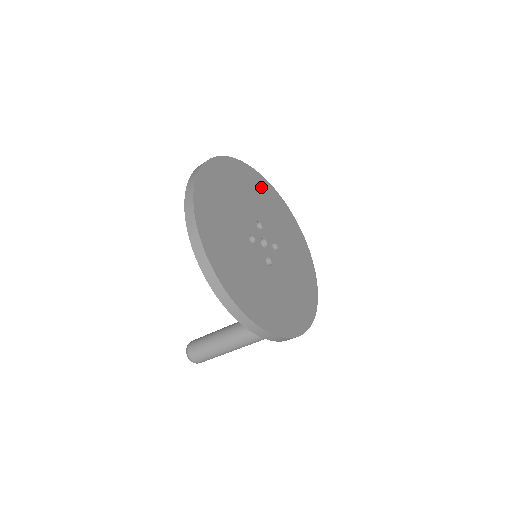
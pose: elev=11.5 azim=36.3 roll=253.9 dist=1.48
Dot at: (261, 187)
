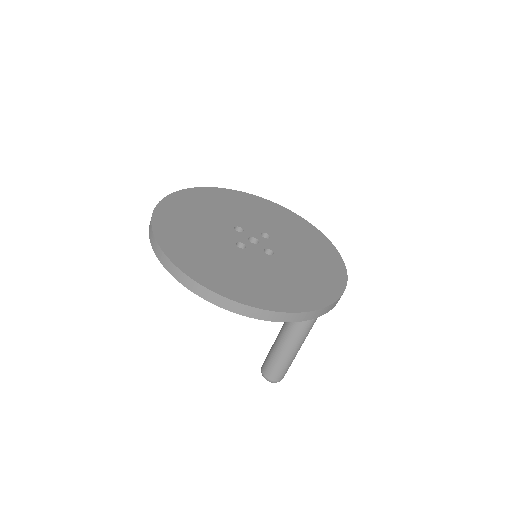
Dot at: (216, 197)
